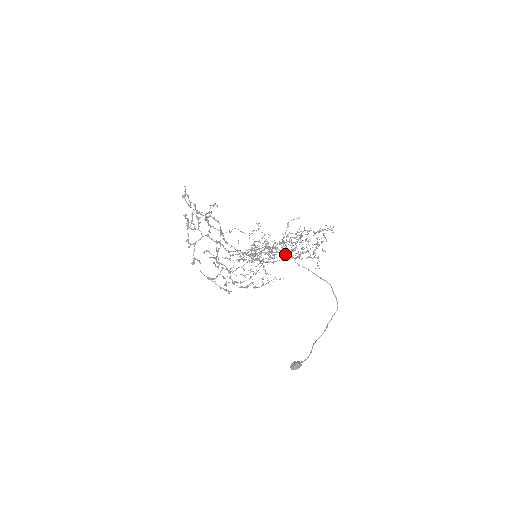
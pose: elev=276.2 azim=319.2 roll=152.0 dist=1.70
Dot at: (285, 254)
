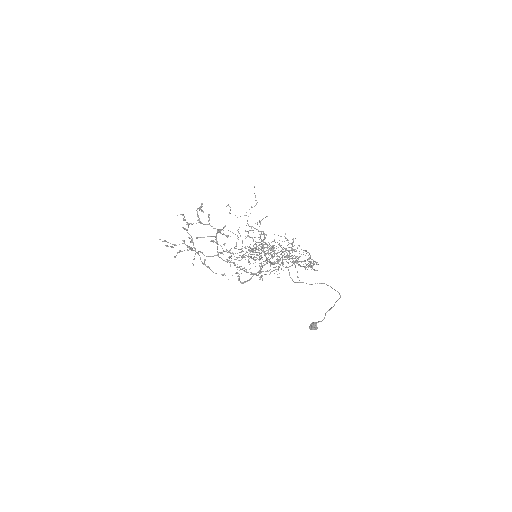
Dot at: (282, 255)
